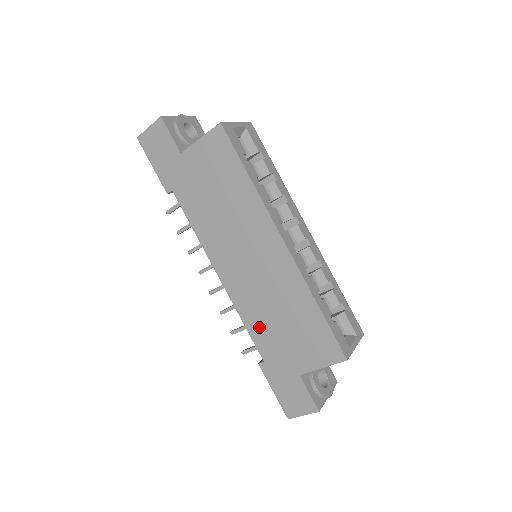
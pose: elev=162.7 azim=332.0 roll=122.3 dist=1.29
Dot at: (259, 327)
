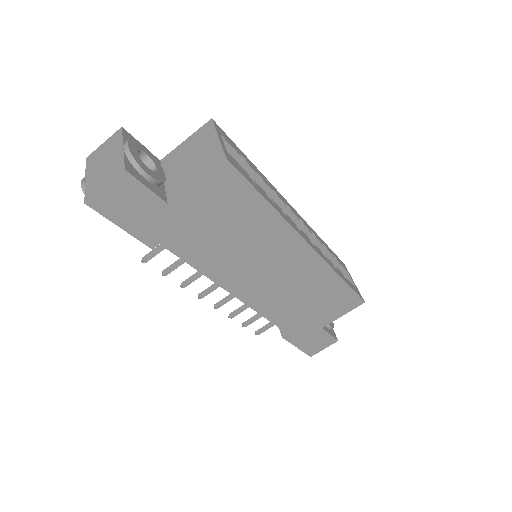
Dot at: (283, 315)
